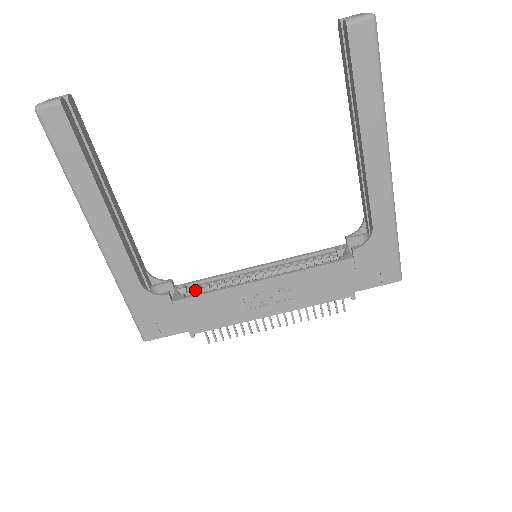
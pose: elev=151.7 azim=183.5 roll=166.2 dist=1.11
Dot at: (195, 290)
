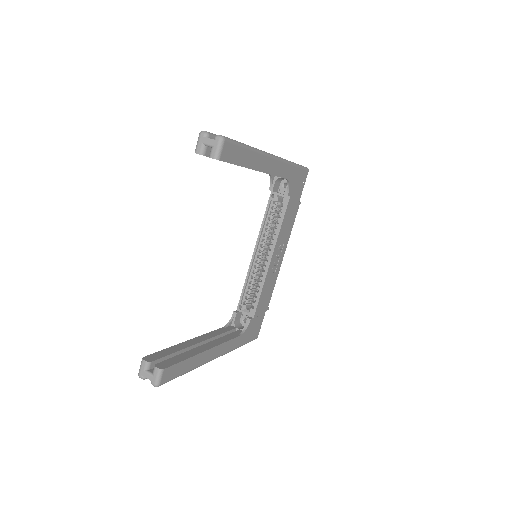
Dot at: (248, 299)
